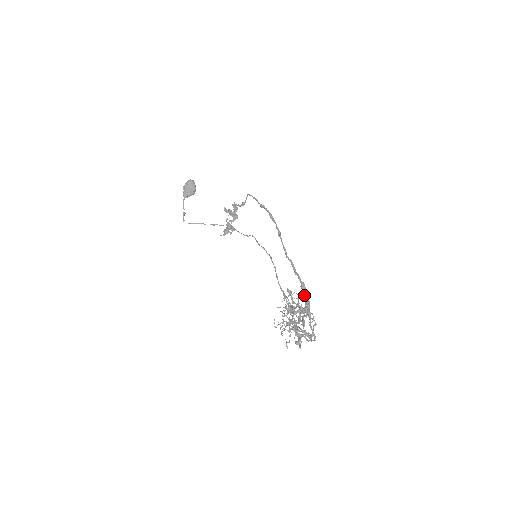
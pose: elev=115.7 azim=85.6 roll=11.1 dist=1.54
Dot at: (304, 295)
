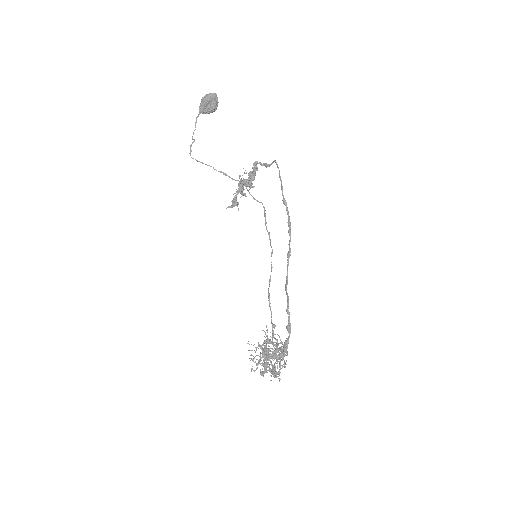
Dot at: (285, 346)
